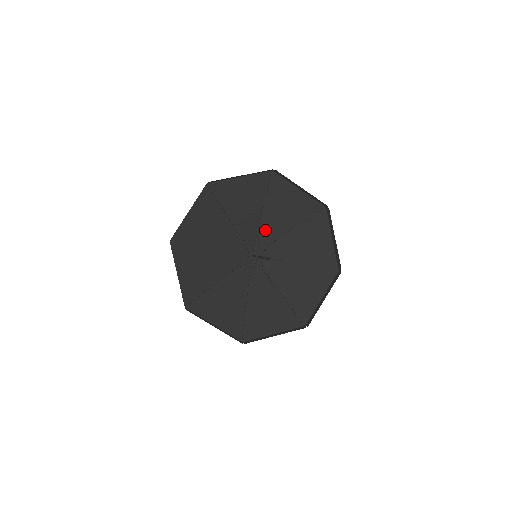
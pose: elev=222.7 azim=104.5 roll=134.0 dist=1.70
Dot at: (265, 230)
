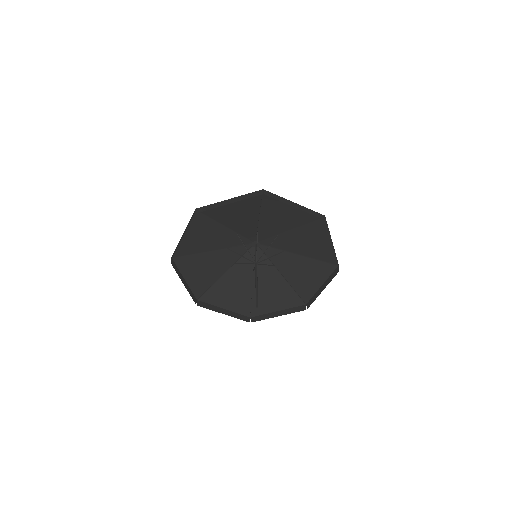
Dot at: (265, 228)
